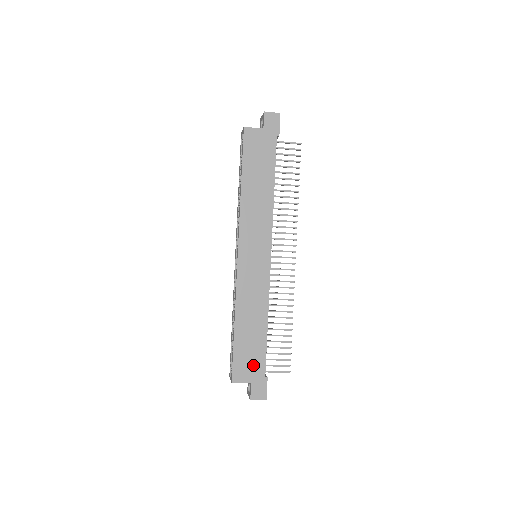
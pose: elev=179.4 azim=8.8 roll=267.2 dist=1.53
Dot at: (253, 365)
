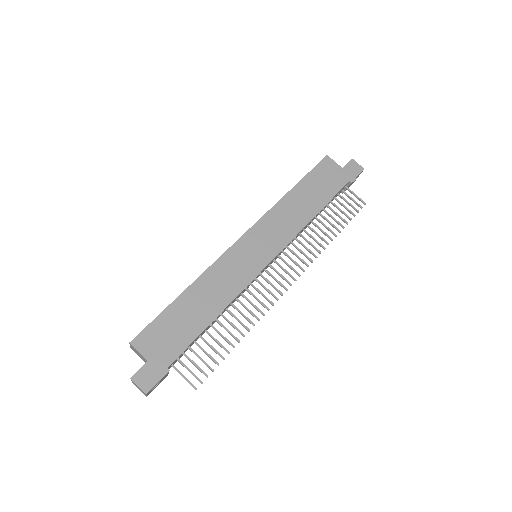
Dot at: (167, 344)
